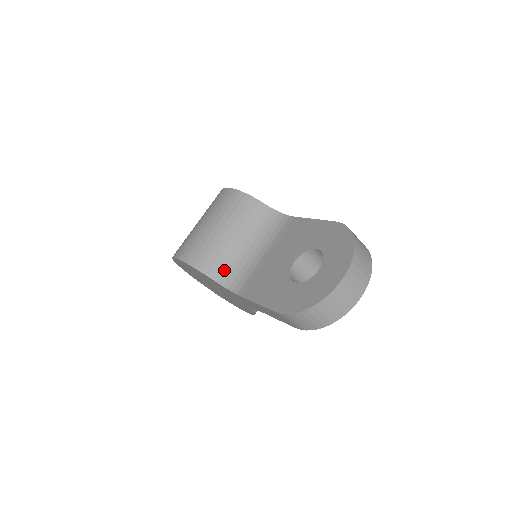
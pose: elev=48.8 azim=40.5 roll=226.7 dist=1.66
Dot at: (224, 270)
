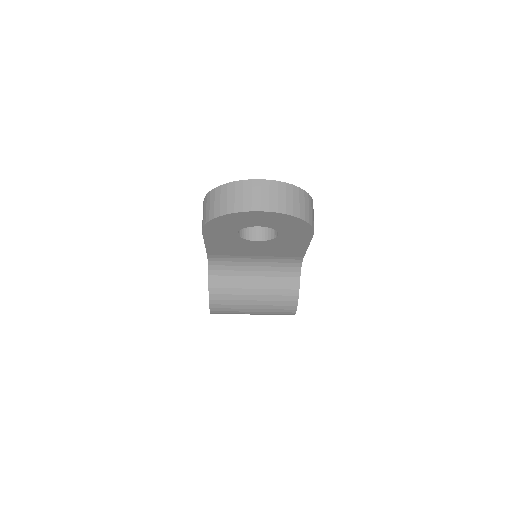
Dot at: occluded
